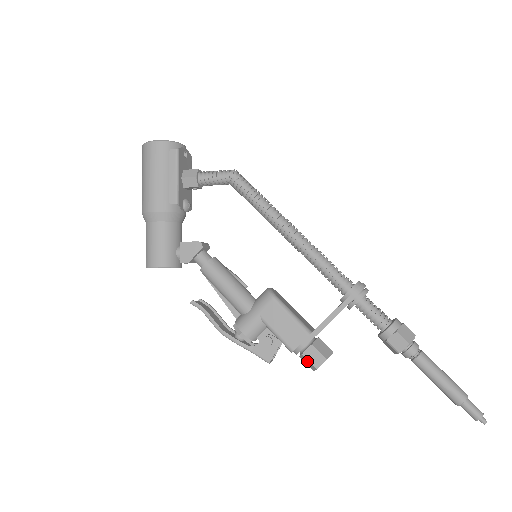
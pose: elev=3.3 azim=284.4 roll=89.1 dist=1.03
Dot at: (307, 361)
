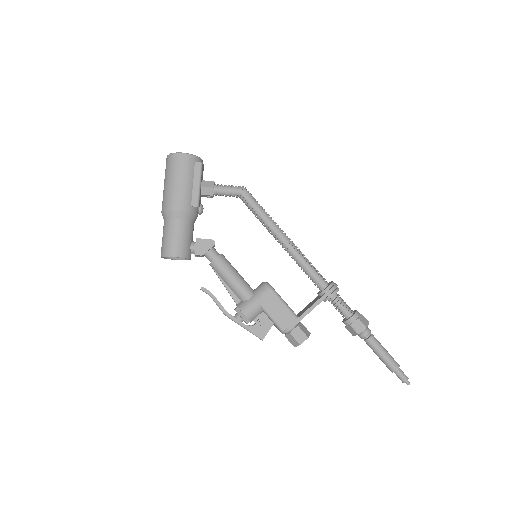
Dot at: (292, 339)
